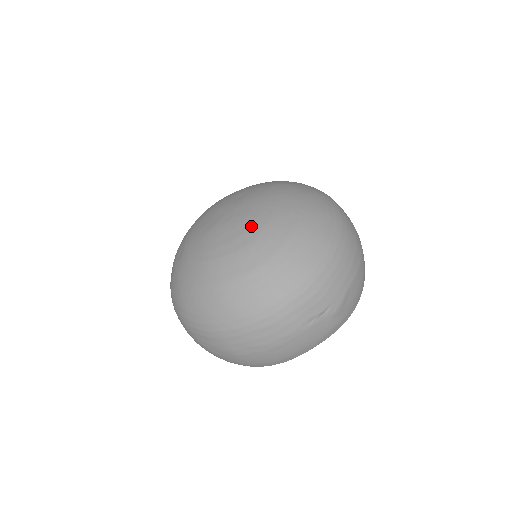
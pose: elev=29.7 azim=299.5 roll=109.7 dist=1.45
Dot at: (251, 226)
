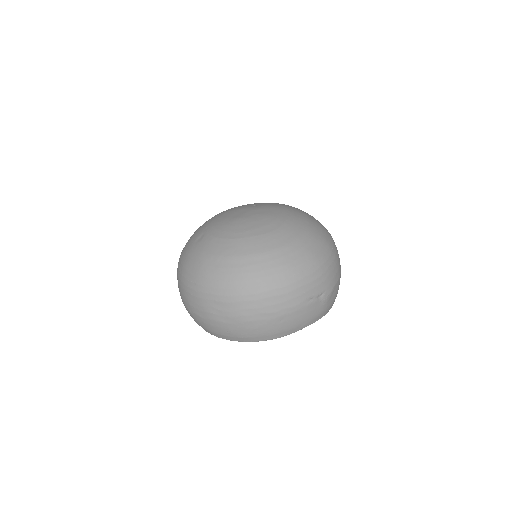
Dot at: (273, 220)
